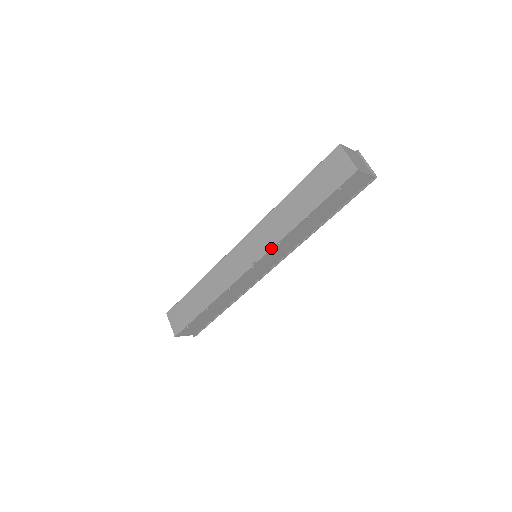
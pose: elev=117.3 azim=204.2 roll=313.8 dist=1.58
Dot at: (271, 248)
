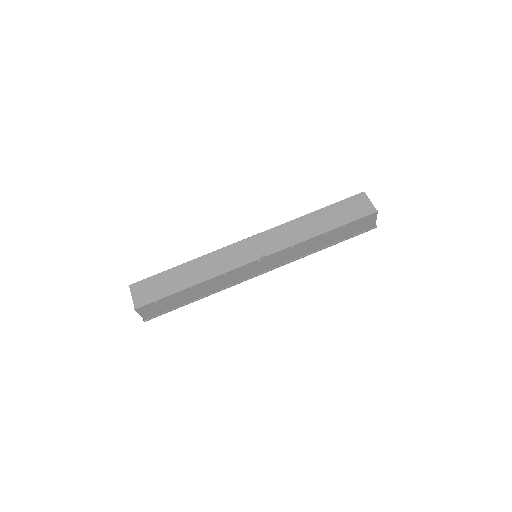
Dot at: (285, 248)
